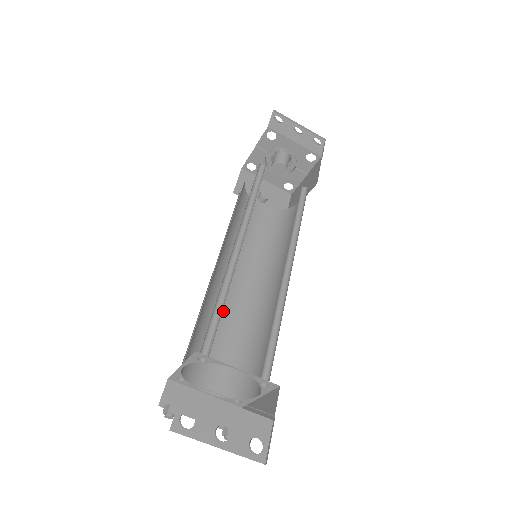
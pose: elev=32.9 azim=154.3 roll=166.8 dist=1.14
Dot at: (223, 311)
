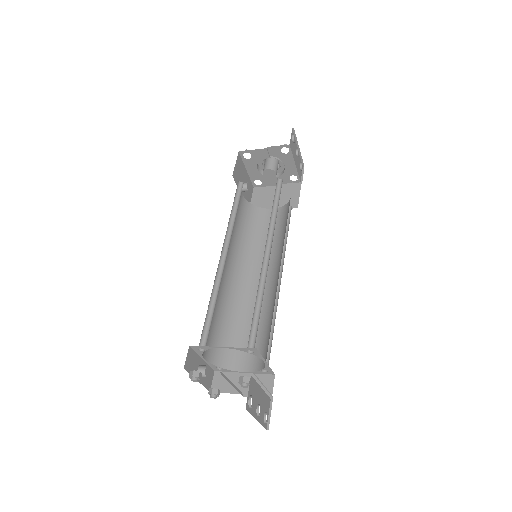
Dot at: occluded
